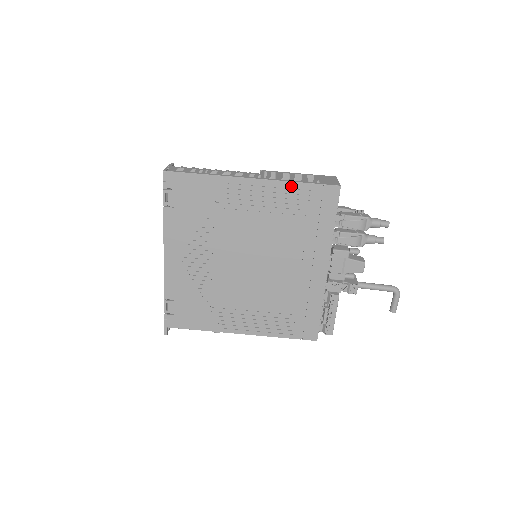
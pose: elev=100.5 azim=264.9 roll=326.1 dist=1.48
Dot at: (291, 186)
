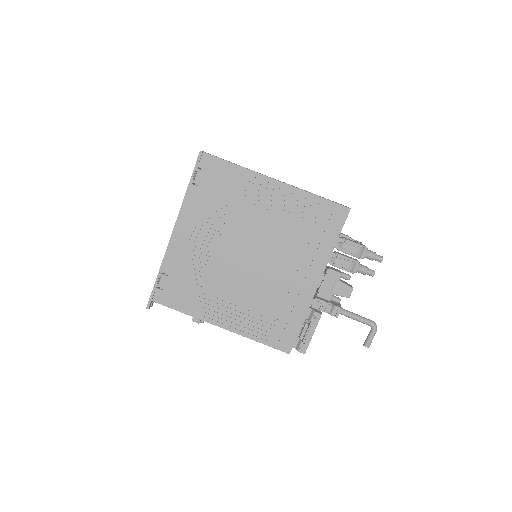
Dot at: (308, 196)
